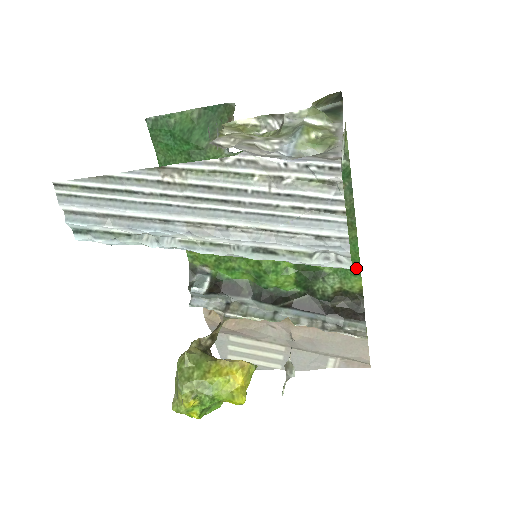
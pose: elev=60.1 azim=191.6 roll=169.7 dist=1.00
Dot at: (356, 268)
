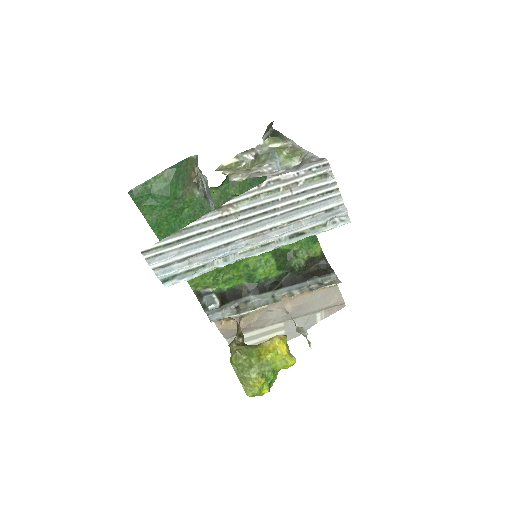
Dot at: (314, 238)
